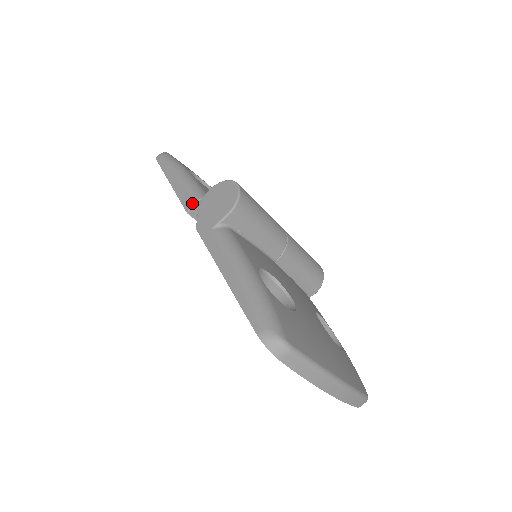
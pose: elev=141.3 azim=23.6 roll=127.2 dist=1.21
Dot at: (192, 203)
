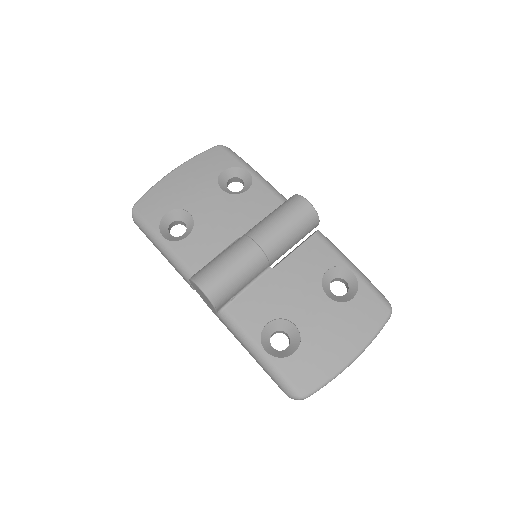
Dot at: (190, 285)
